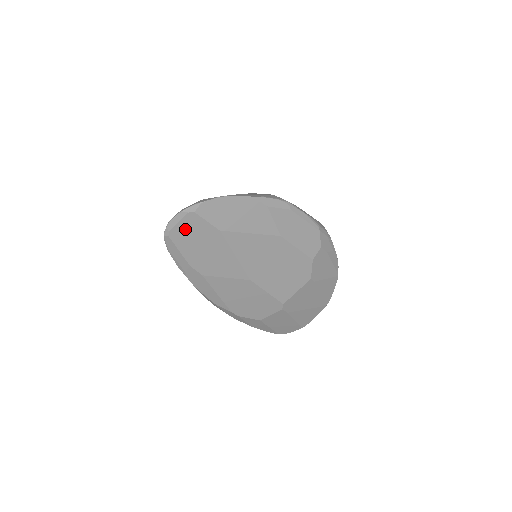
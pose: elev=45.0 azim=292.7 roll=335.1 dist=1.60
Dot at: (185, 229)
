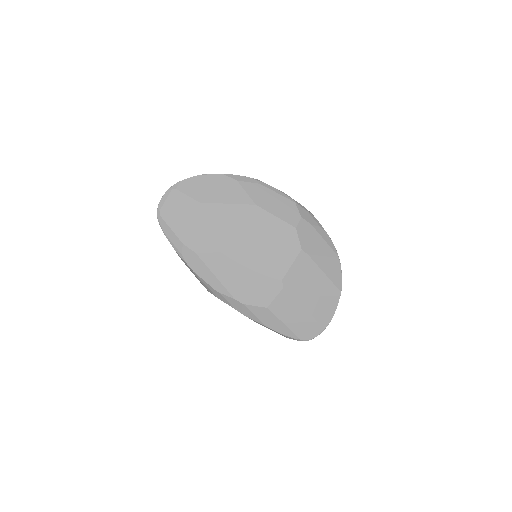
Dot at: (172, 206)
